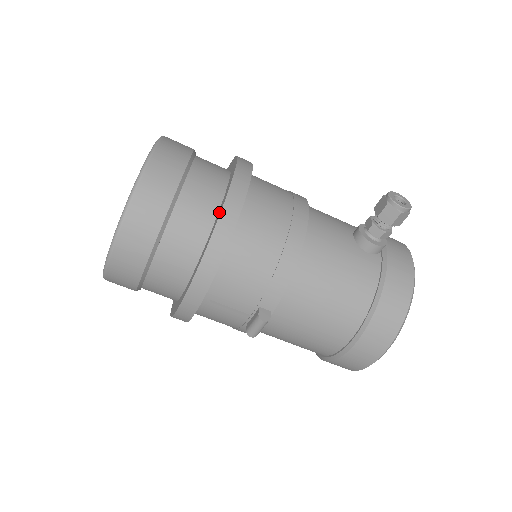
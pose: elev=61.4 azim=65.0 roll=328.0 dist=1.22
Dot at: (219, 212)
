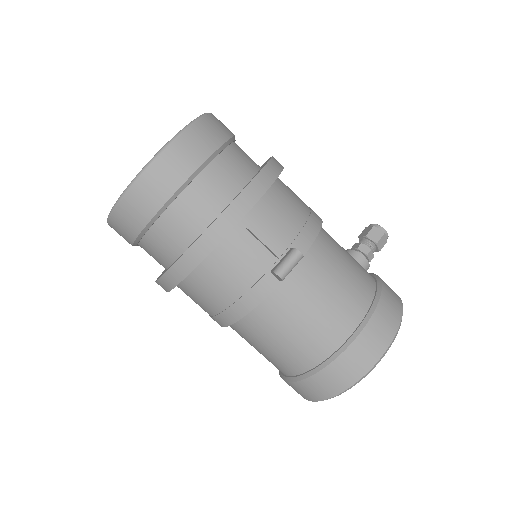
Dot at: occluded
